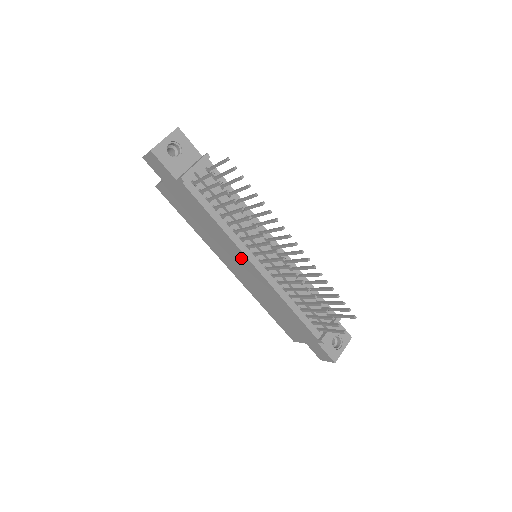
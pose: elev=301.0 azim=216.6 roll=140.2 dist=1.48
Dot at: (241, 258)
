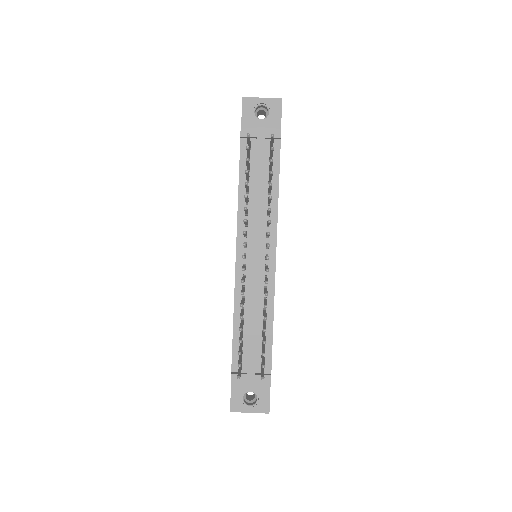
Dot at: occluded
